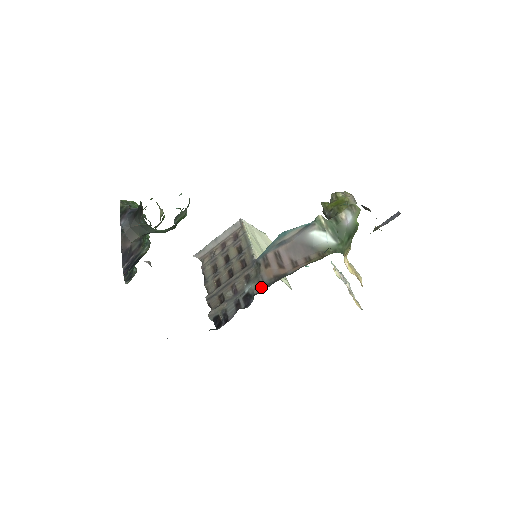
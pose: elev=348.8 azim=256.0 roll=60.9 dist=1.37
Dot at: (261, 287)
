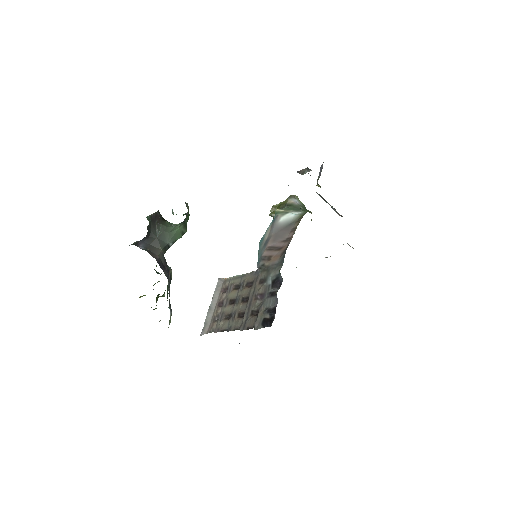
Dot at: (279, 266)
